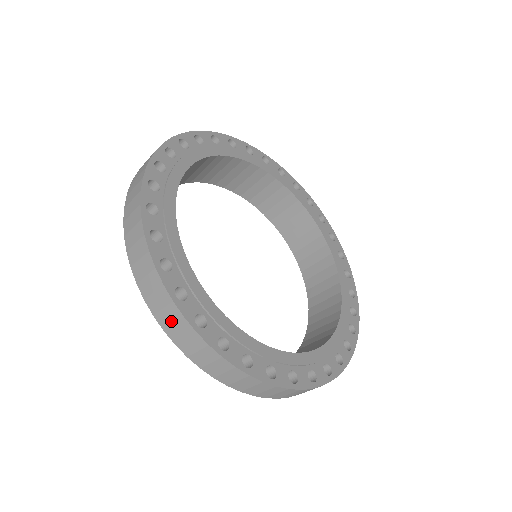
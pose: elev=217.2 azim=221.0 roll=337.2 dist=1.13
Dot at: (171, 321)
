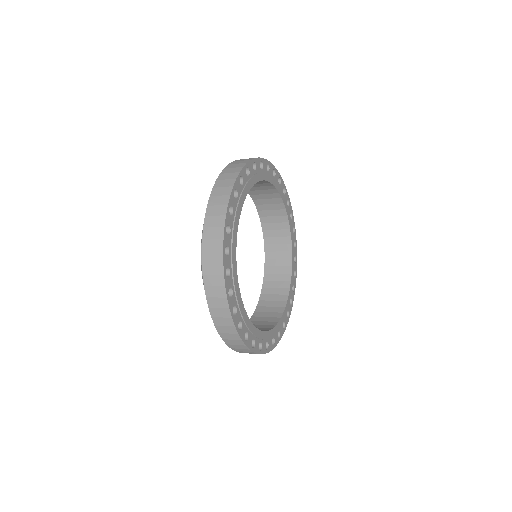
Dot at: (218, 306)
